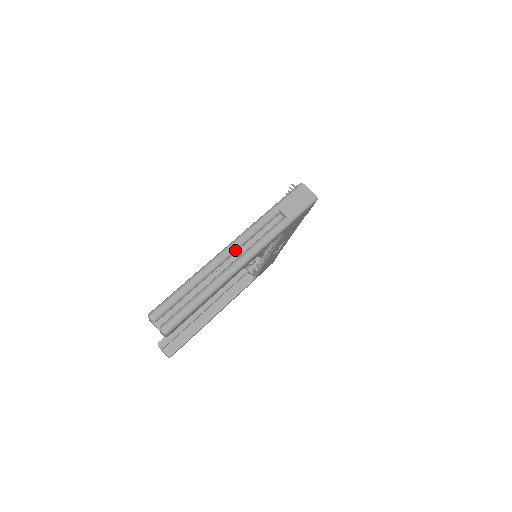
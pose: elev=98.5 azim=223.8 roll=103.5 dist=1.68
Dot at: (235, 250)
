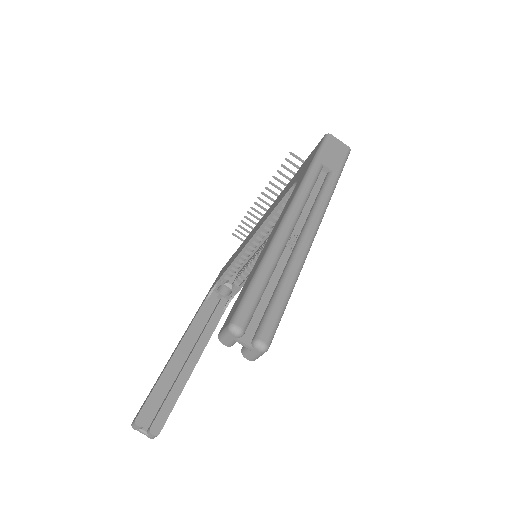
Dot at: (298, 216)
